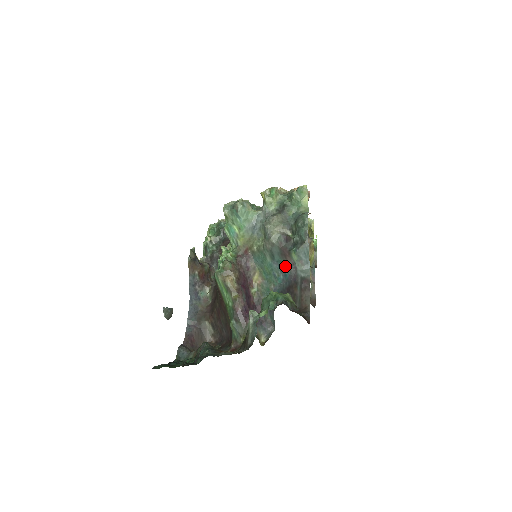
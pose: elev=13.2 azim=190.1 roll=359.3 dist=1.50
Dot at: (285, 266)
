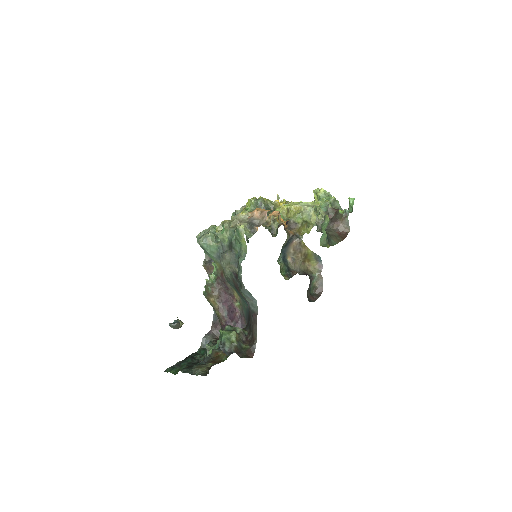
Dot at: (242, 297)
